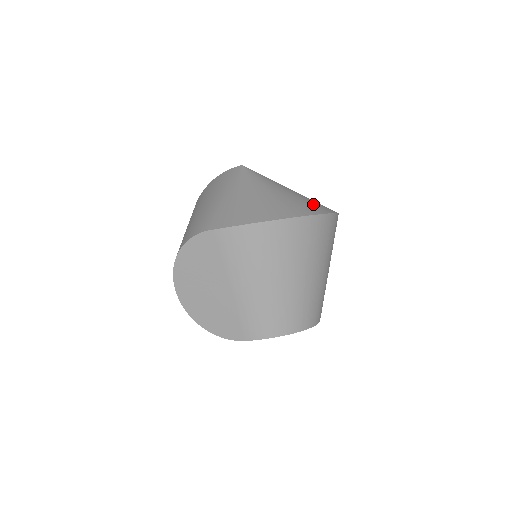
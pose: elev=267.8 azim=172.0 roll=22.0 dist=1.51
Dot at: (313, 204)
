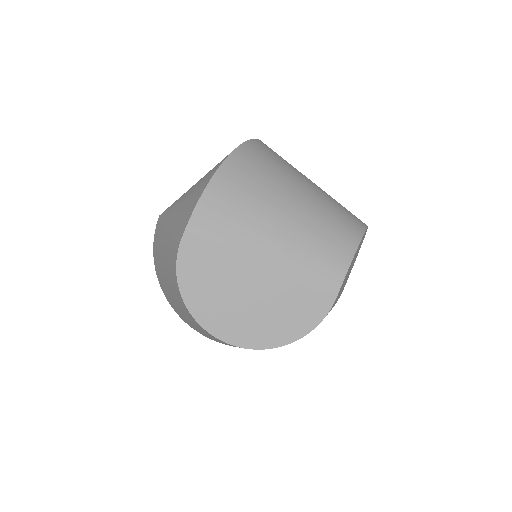
Dot at: occluded
